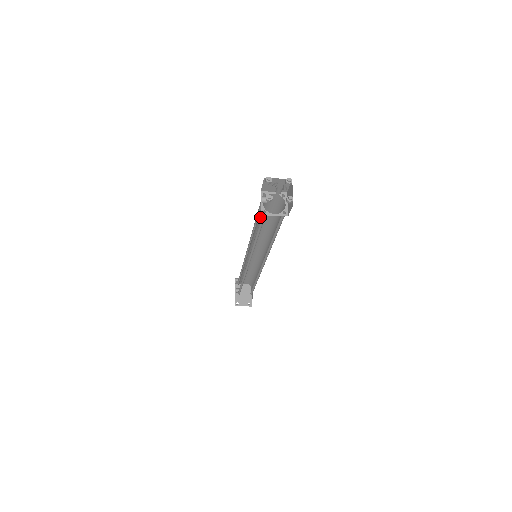
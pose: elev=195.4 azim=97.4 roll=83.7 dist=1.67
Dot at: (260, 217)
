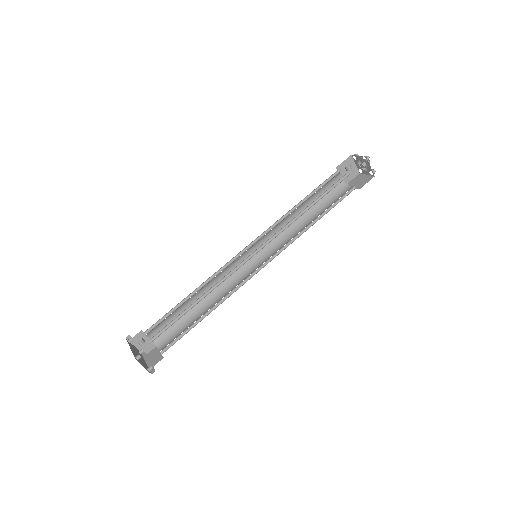
Dot at: (309, 198)
